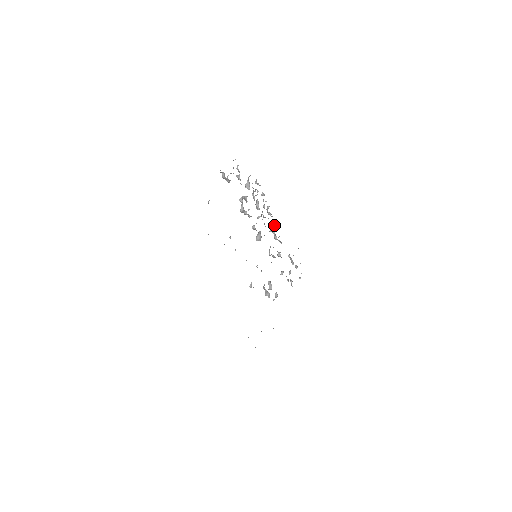
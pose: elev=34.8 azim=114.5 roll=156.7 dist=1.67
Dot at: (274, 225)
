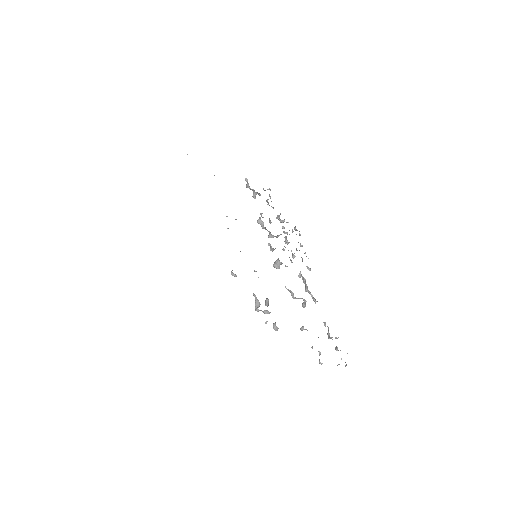
Dot at: occluded
